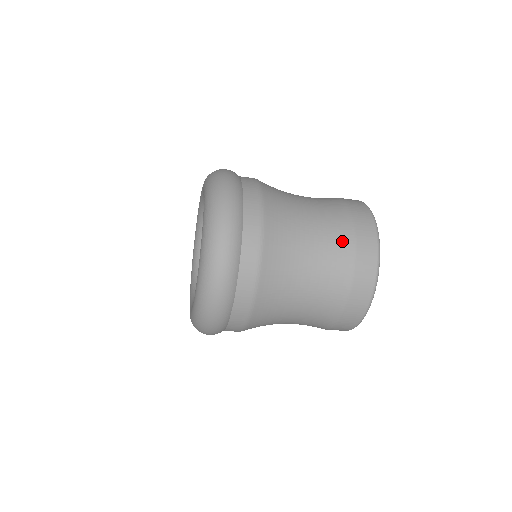
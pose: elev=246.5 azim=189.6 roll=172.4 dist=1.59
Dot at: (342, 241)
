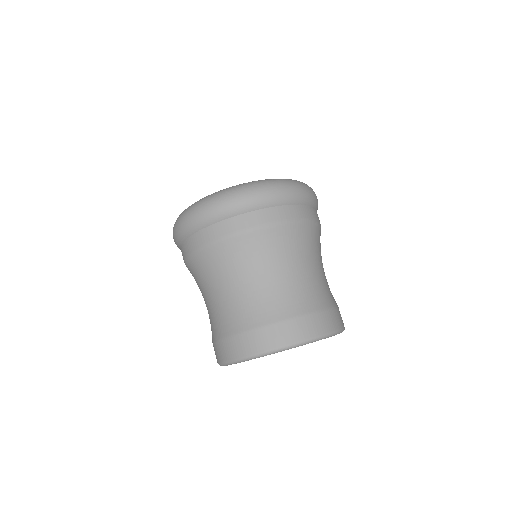
Dot at: (304, 302)
